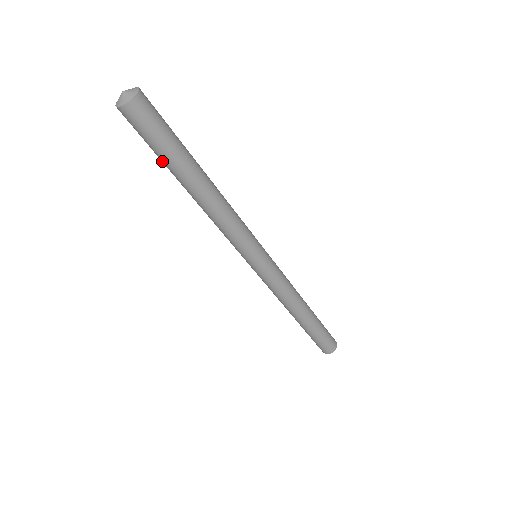
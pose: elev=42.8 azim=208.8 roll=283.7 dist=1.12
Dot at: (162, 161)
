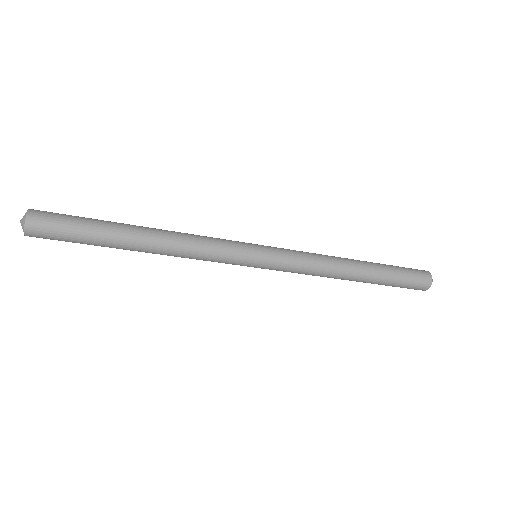
Dot at: occluded
